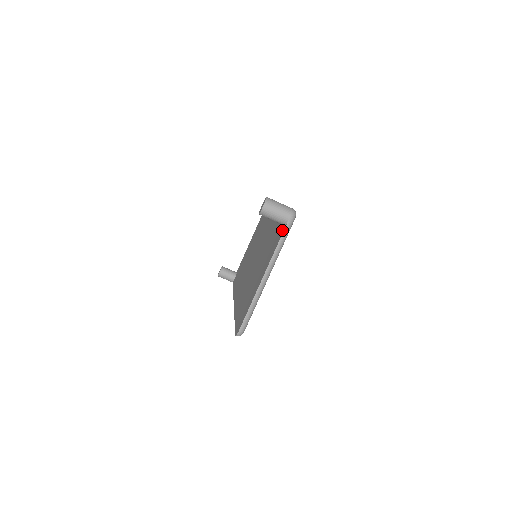
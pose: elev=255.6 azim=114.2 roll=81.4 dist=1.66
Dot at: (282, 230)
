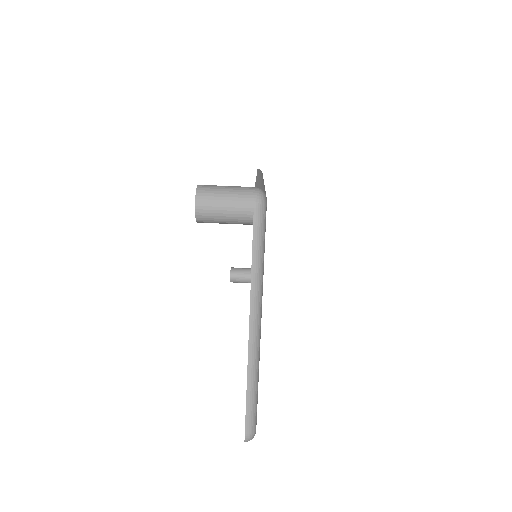
Dot at: occluded
